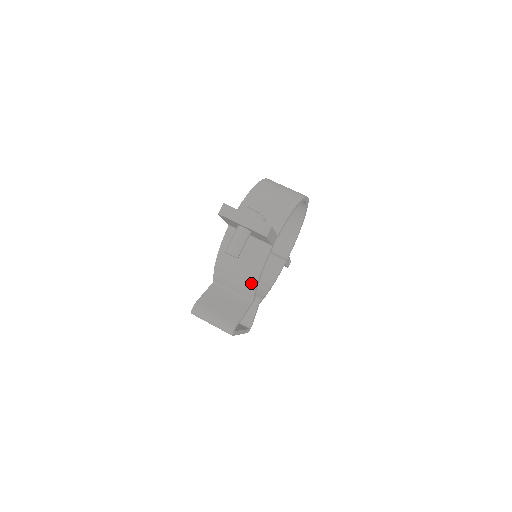
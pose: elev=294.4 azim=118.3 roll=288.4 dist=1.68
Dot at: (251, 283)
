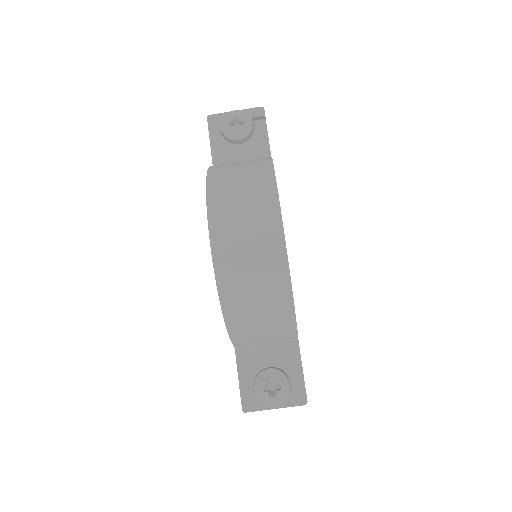
Dot at: occluded
